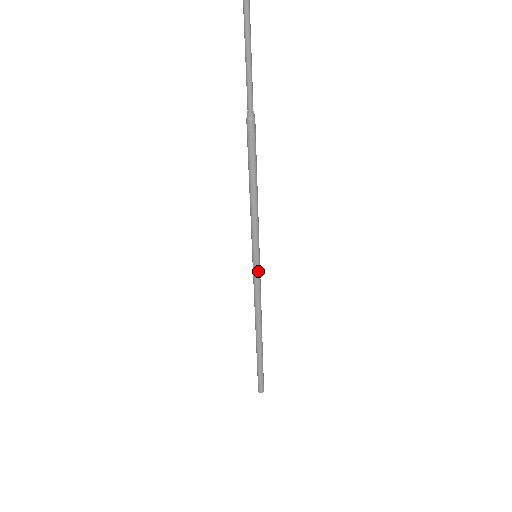
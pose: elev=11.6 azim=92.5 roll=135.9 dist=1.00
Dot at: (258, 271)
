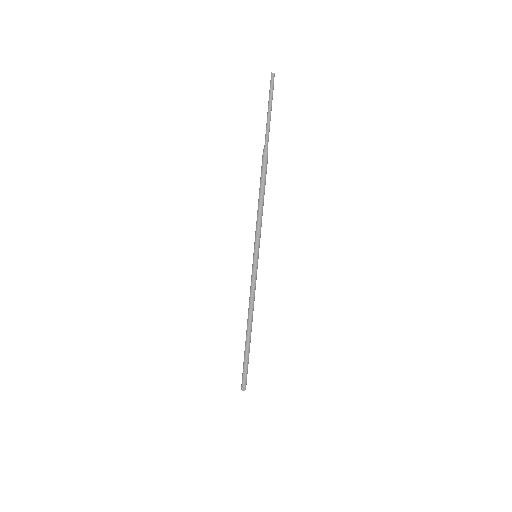
Dot at: (254, 268)
